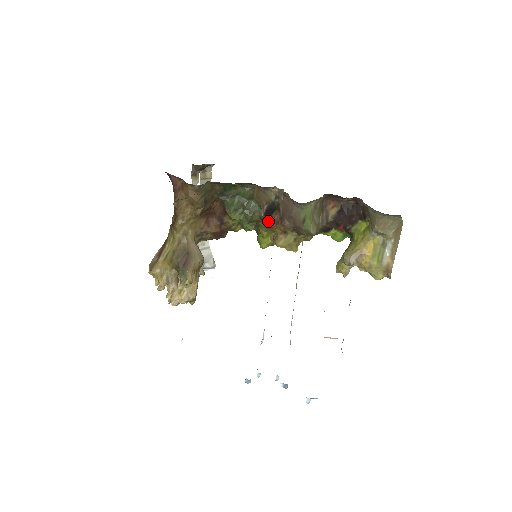
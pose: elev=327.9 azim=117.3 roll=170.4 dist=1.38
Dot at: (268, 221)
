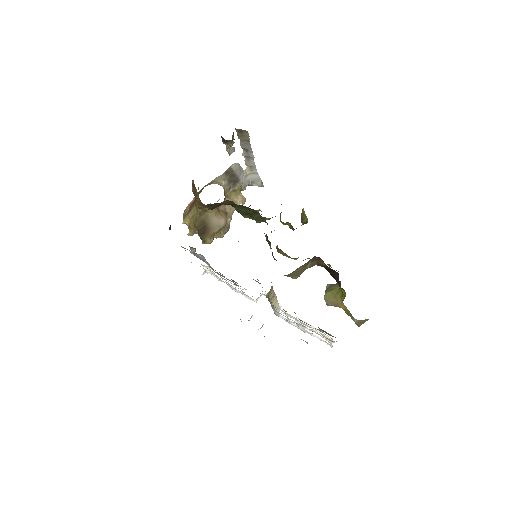
Dot at: occluded
